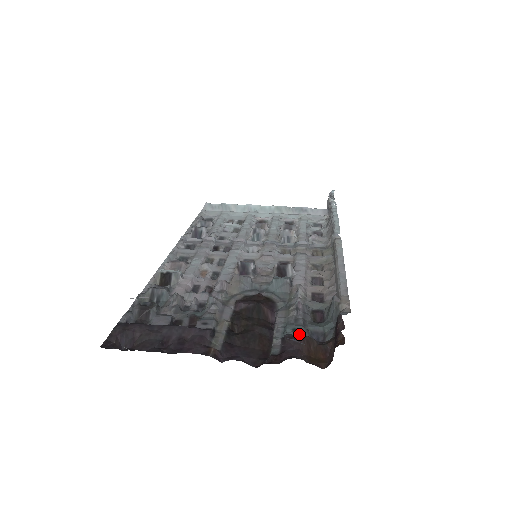
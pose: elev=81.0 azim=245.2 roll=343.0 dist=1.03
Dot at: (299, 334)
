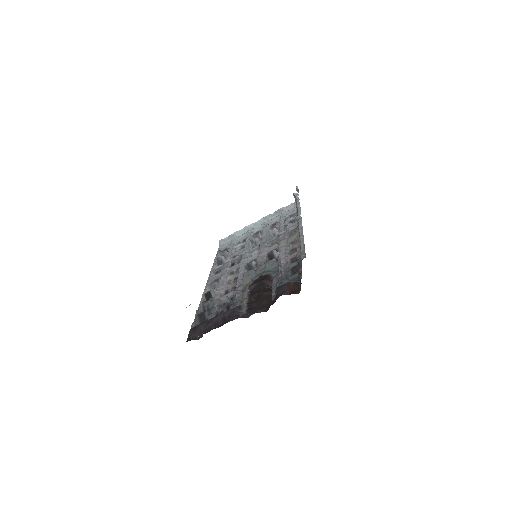
Dot at: (283, 284)
